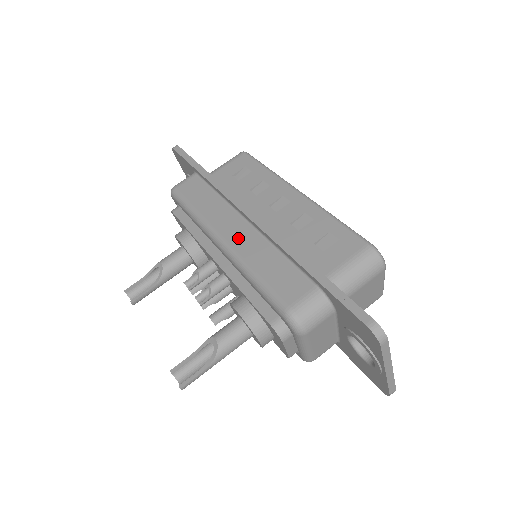
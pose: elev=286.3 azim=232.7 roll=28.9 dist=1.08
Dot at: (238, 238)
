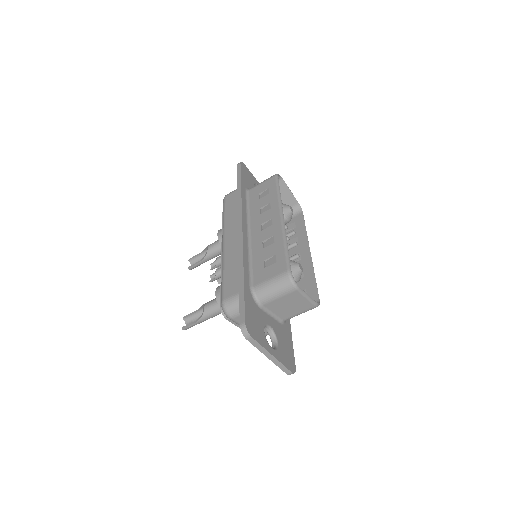
Dot at: (230, 245)
